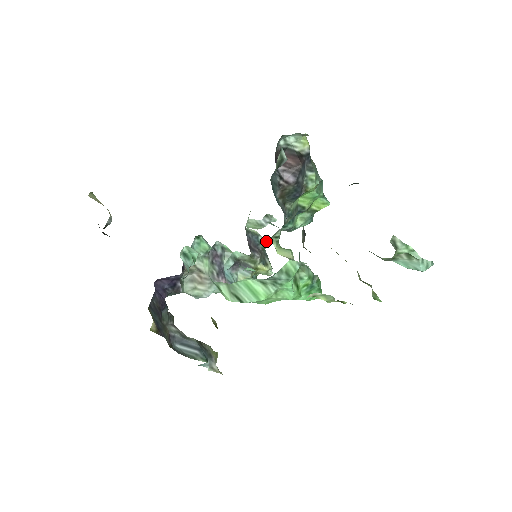
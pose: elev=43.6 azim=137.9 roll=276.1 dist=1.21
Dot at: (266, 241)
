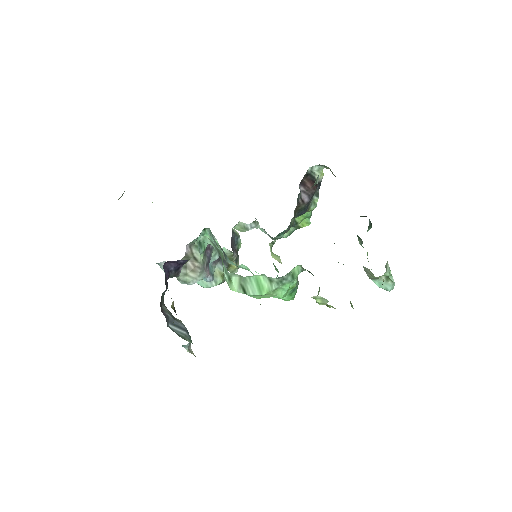
Dot at: (241, 243)
